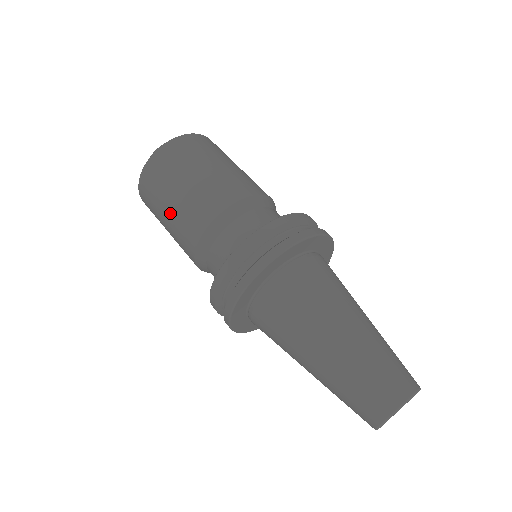
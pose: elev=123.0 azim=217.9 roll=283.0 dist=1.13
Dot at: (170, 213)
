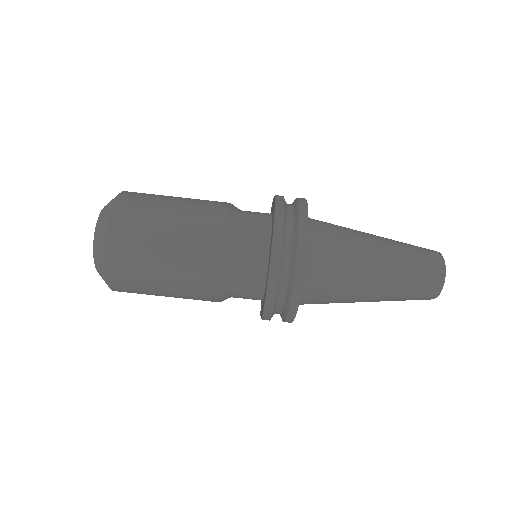
Dot at: occluded
